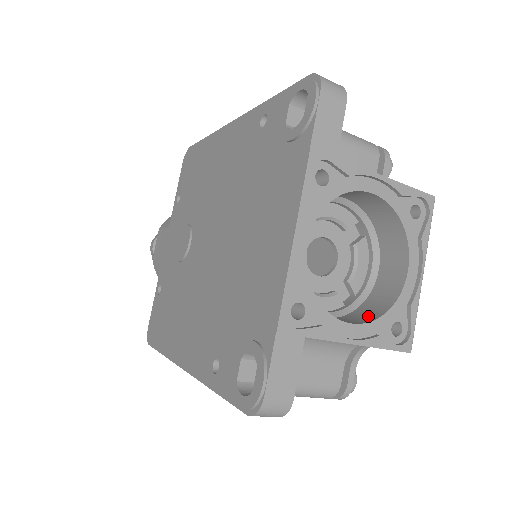
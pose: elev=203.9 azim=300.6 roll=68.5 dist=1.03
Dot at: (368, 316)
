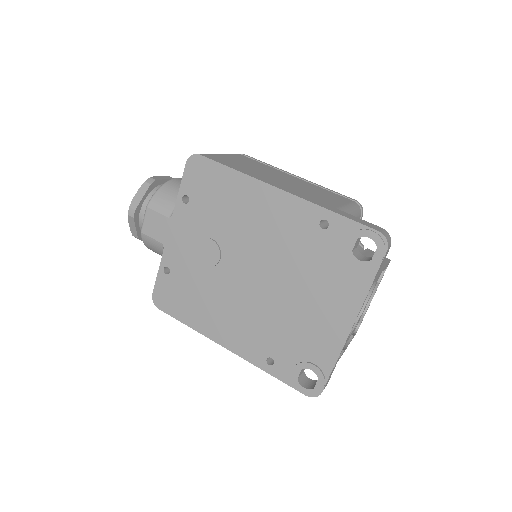
Dot at: occluded
